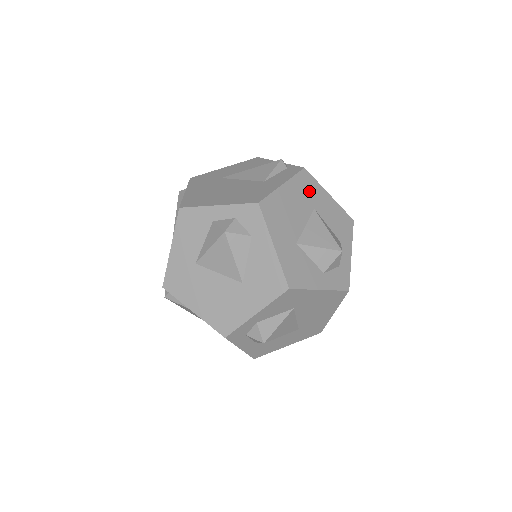
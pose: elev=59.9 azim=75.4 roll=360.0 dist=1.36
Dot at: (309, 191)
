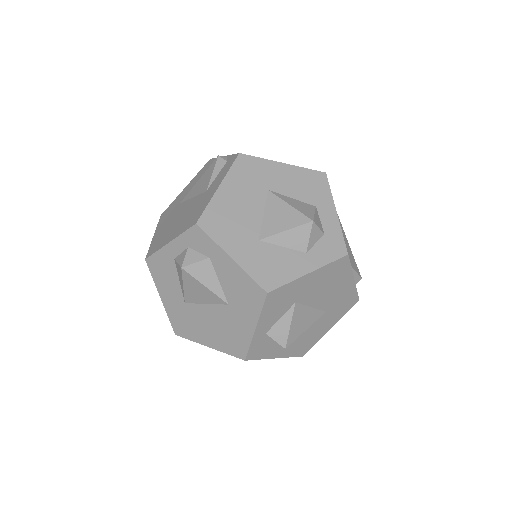
Dot at: (254, 175)
